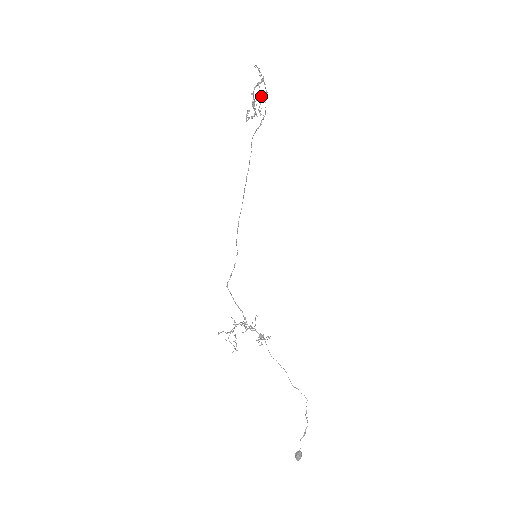
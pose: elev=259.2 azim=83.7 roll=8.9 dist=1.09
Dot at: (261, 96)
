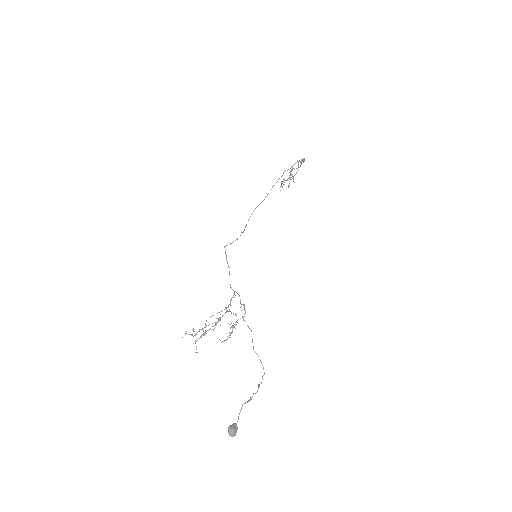
Dot at: occluded
